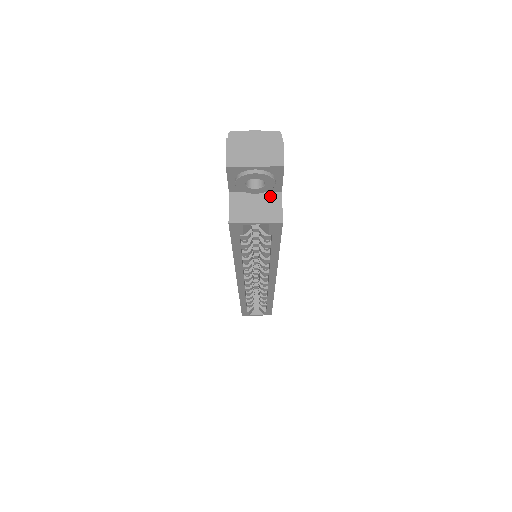
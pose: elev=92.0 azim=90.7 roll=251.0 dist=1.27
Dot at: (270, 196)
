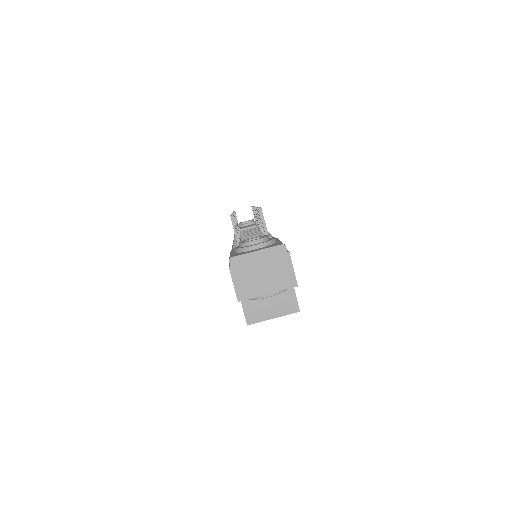
Dot at: occluded
